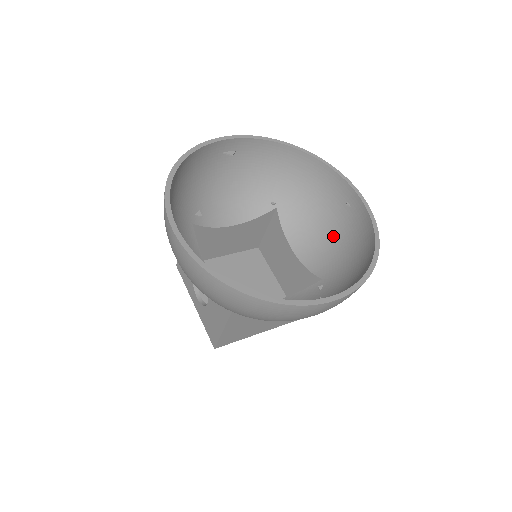
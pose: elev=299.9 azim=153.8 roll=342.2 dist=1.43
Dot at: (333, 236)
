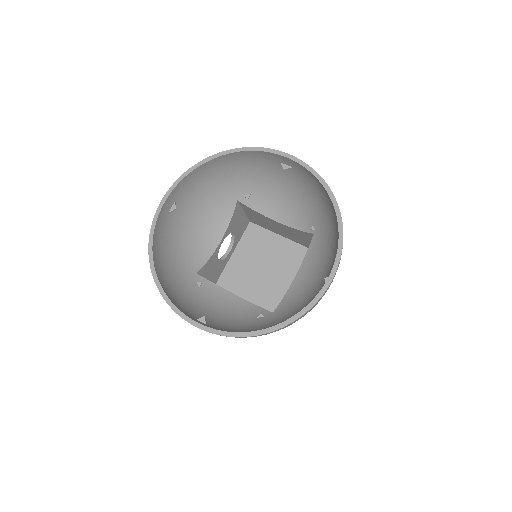
Dot at: (312, 292)
